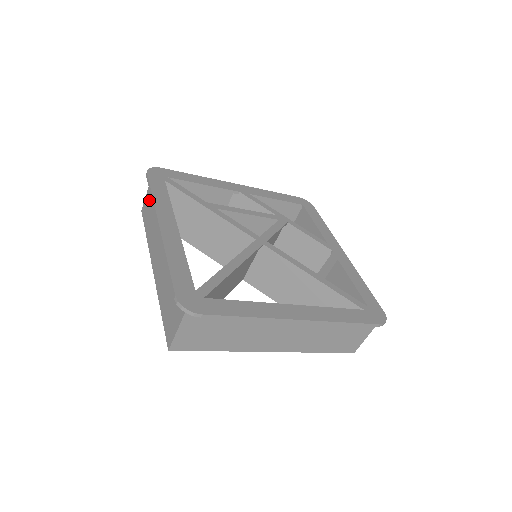
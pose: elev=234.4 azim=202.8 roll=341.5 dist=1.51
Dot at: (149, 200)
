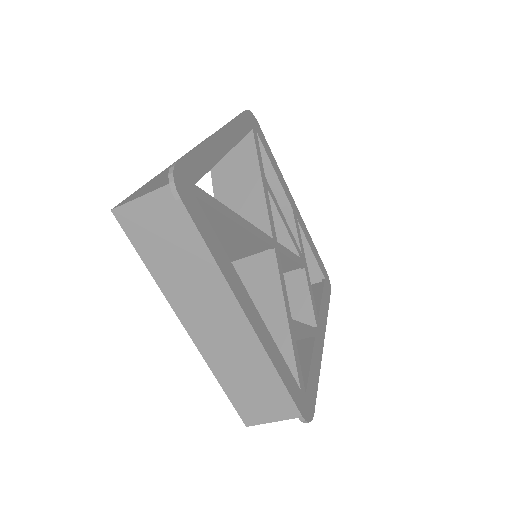
Dot at: occluded
